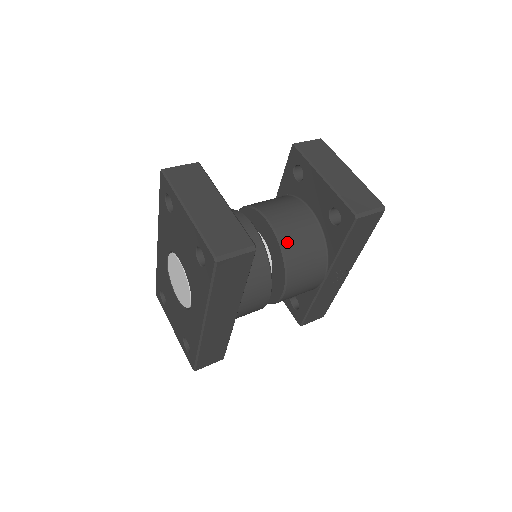
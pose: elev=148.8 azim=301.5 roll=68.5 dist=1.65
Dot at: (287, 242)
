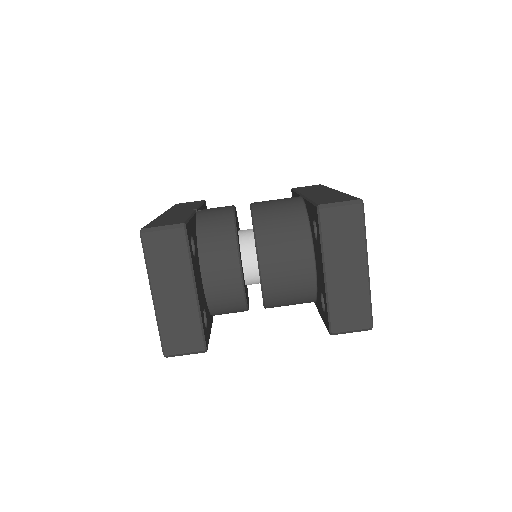
Dot at: (271, 293)
